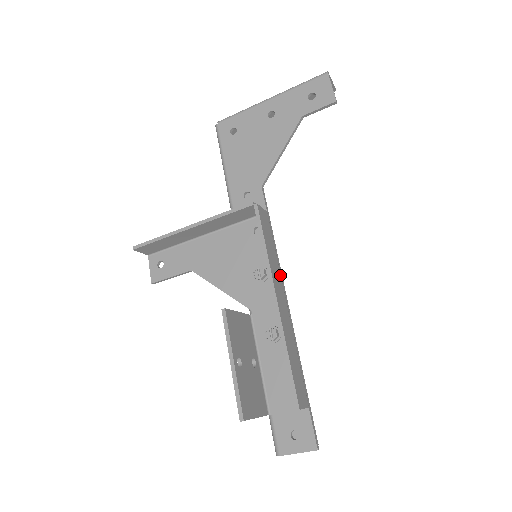
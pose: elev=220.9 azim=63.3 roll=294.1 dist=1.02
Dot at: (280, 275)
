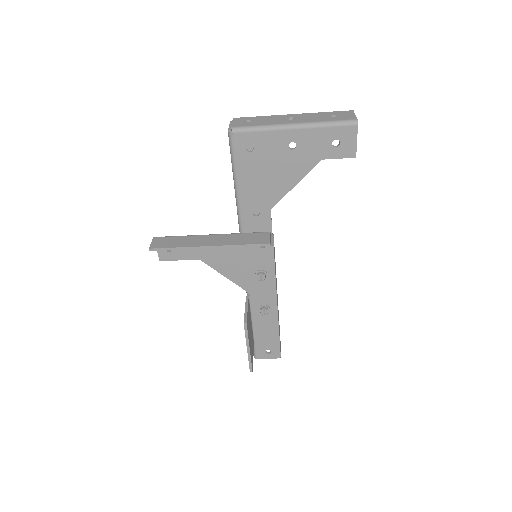
Dot at: (276, 279)
